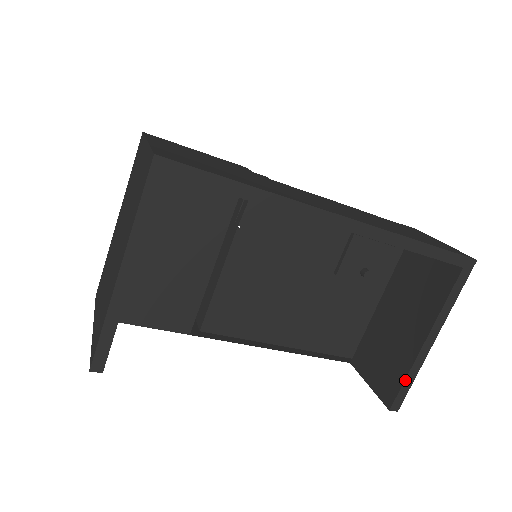
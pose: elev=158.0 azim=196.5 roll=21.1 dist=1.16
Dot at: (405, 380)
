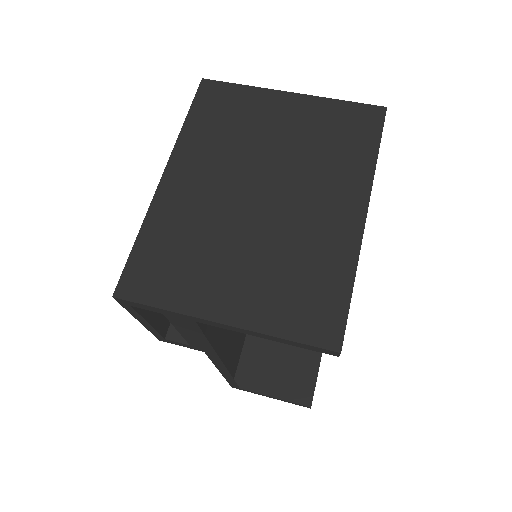
Dot at: occluded
